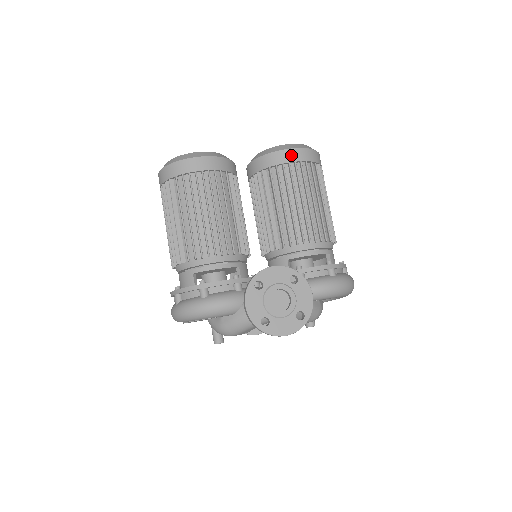
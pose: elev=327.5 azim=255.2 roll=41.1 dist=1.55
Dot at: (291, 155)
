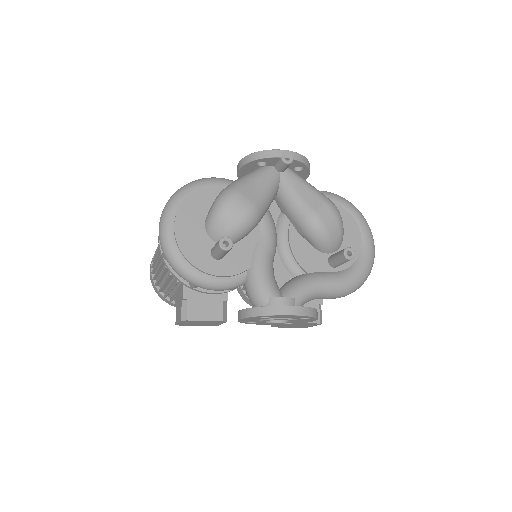
Dot at: occluded
